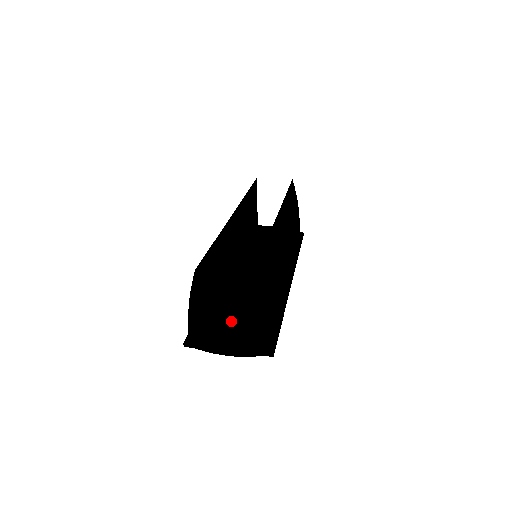
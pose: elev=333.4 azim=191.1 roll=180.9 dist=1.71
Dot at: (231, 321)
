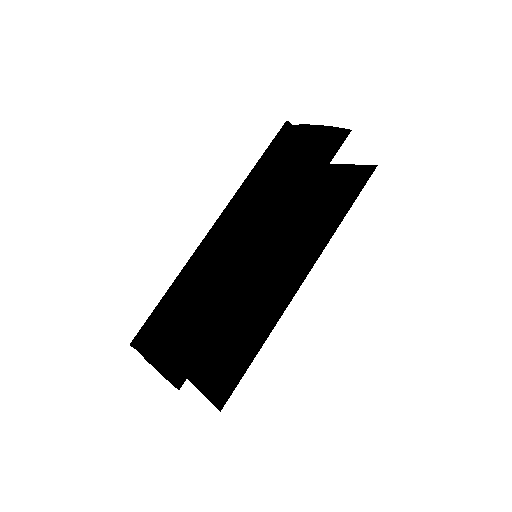
Dot at: occluded
